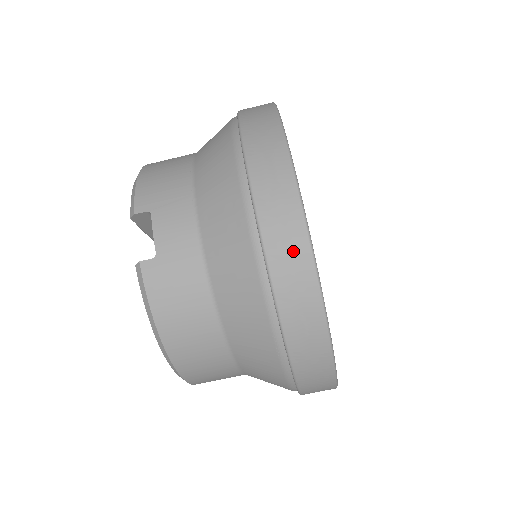
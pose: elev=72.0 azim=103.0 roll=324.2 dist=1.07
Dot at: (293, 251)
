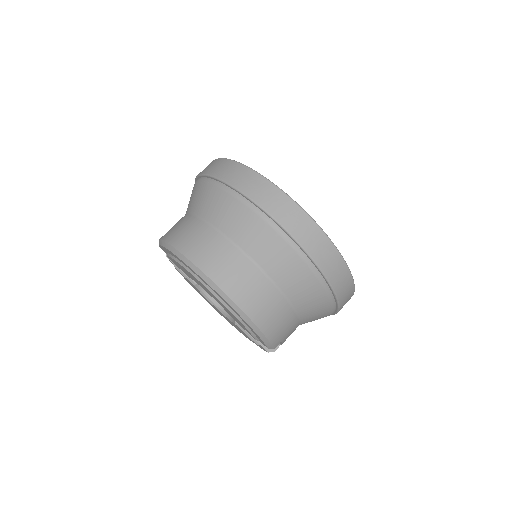
Dot at: occluded
